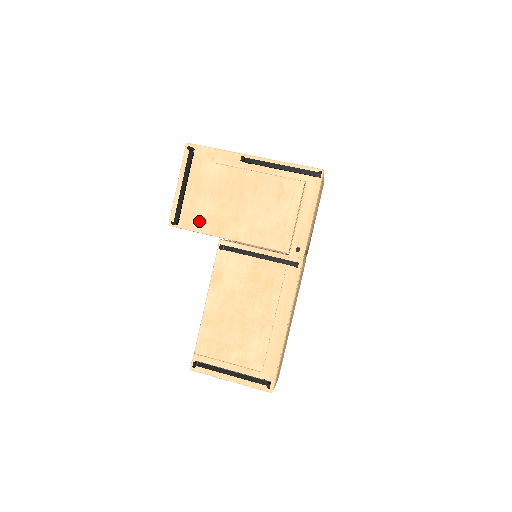
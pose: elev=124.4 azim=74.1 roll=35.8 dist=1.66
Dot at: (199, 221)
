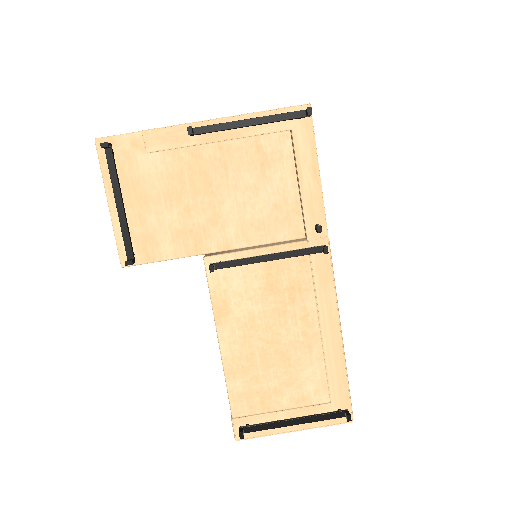
Dot at: (163, 244)
